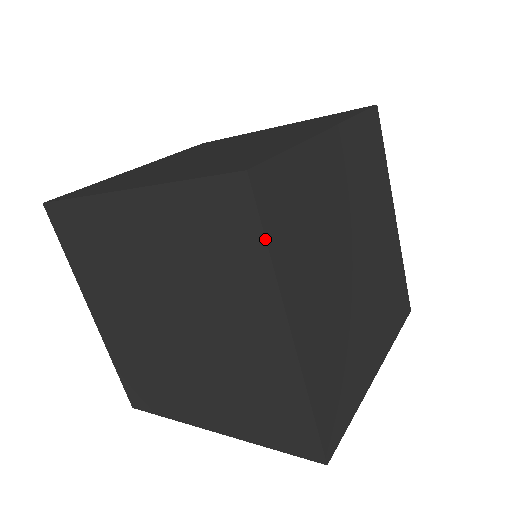
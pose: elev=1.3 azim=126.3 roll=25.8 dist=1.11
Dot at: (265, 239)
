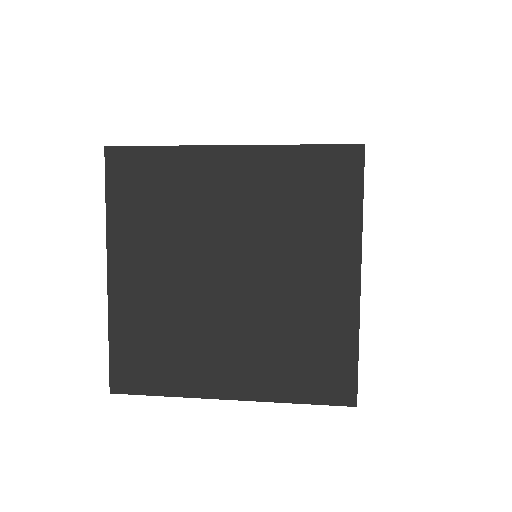
Dot at: (363, 196)
